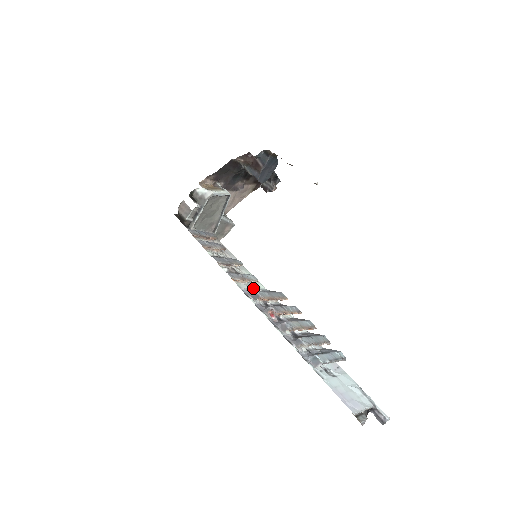
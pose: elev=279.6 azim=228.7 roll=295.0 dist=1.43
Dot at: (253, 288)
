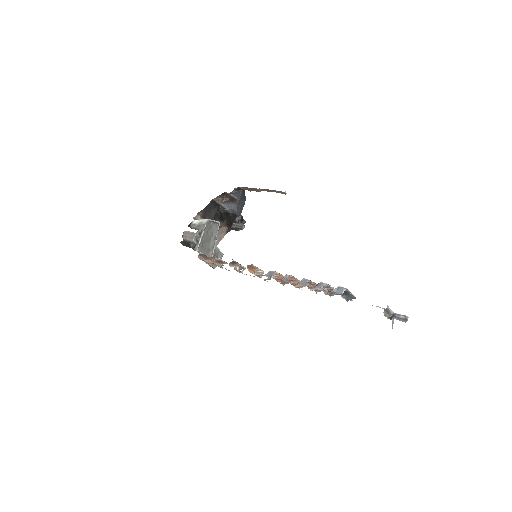
Dot at: occluded
